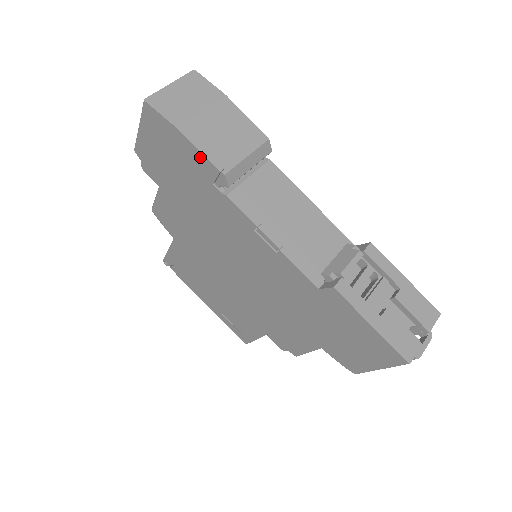
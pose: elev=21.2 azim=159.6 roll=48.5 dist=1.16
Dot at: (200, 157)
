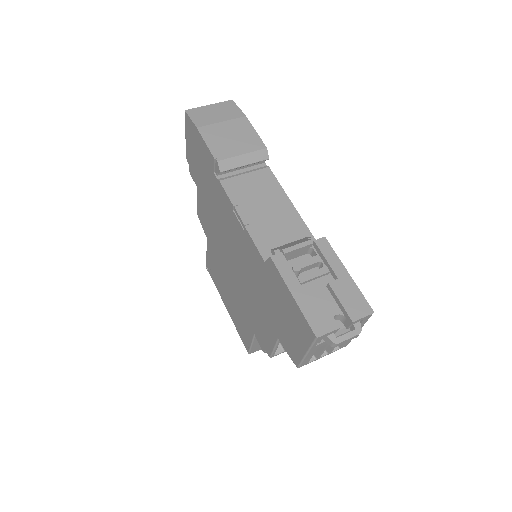
Dot at: (207, 149)
